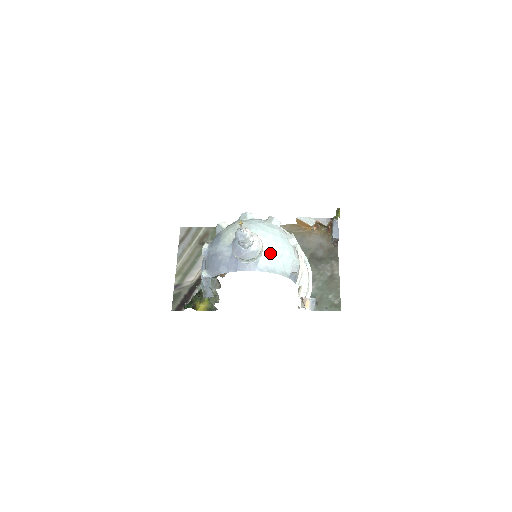
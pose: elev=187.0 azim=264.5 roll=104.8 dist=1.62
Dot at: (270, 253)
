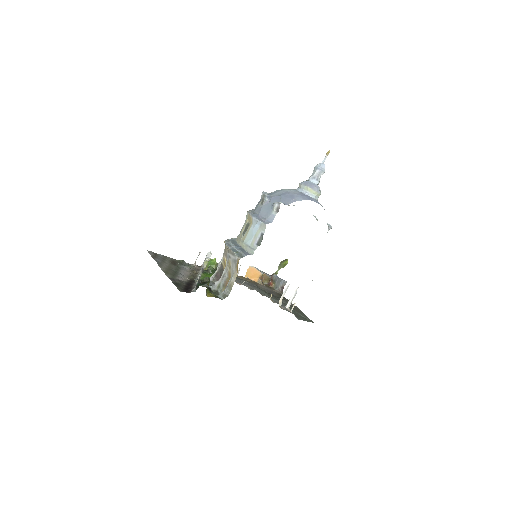
Dot at: occluded
